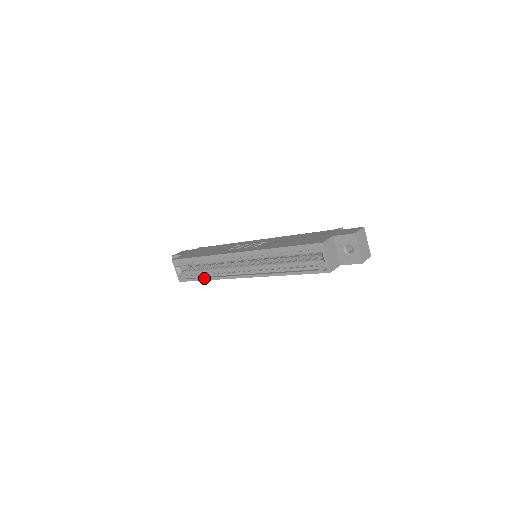
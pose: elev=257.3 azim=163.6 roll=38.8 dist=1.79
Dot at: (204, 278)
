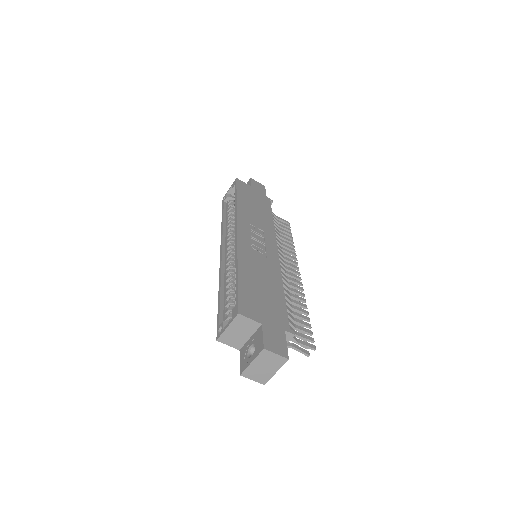
Dot at: (223, 217)
